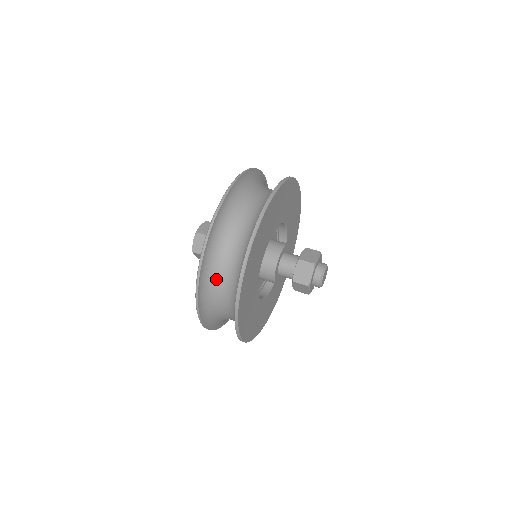
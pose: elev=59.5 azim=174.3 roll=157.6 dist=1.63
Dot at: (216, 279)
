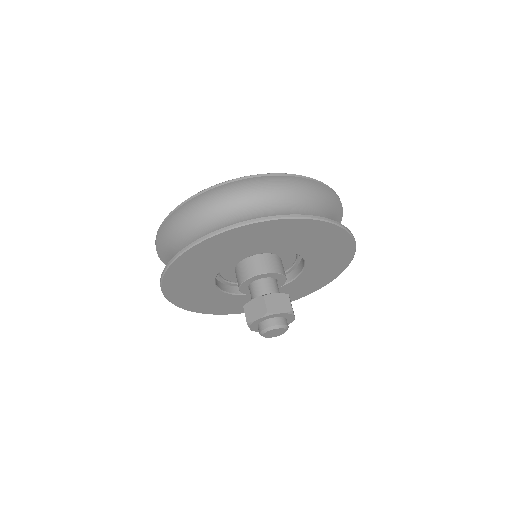
Dot at: (181, 237)
